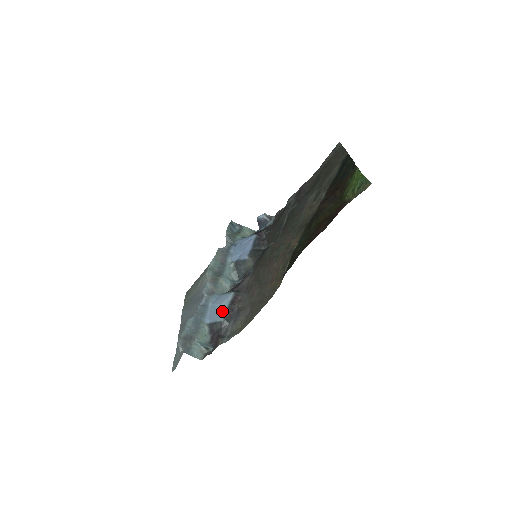
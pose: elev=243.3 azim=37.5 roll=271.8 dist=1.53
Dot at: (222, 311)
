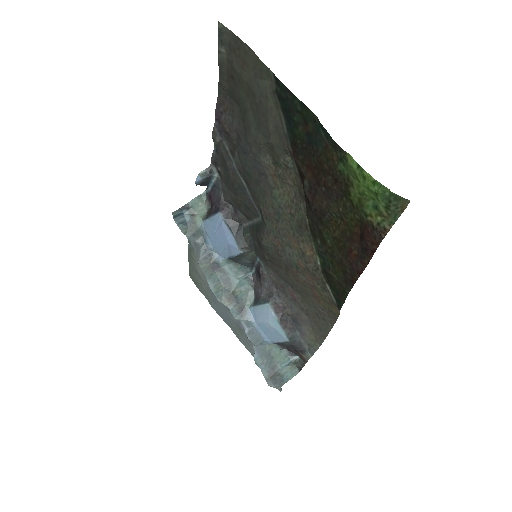
Dot at: (278, 331)
